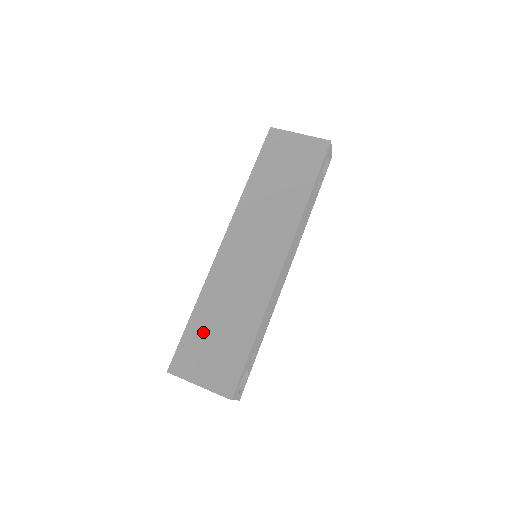
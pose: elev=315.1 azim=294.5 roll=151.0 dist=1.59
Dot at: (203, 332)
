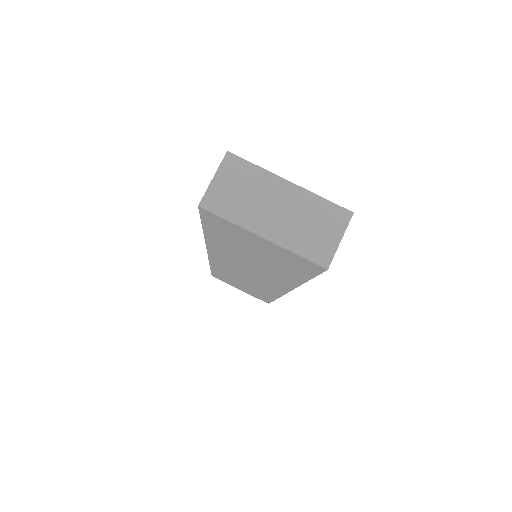
Dot at: occluded
